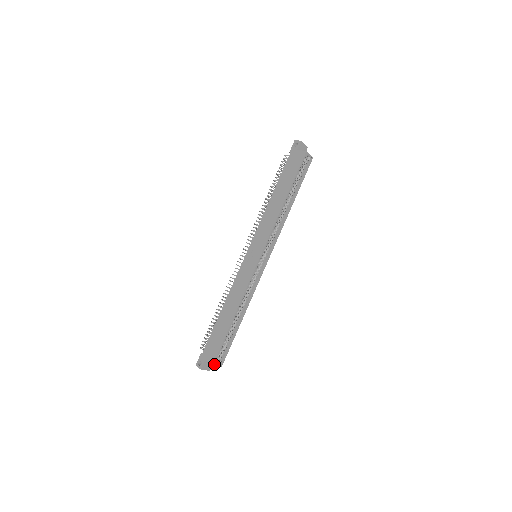
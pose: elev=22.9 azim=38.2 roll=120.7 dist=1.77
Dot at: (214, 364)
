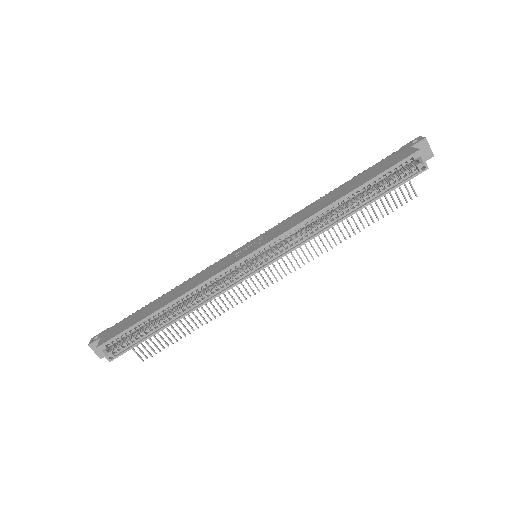
Dot at: (100, 348)
